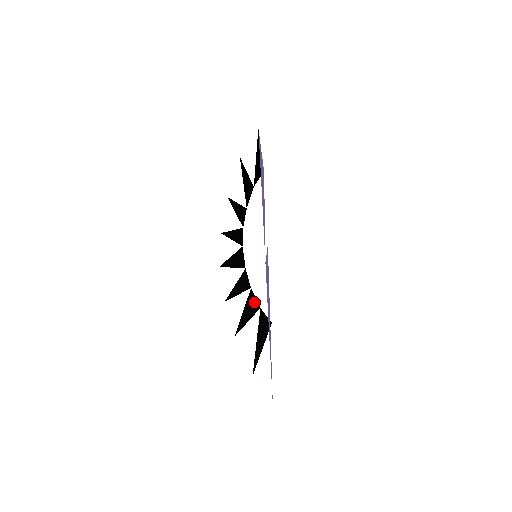
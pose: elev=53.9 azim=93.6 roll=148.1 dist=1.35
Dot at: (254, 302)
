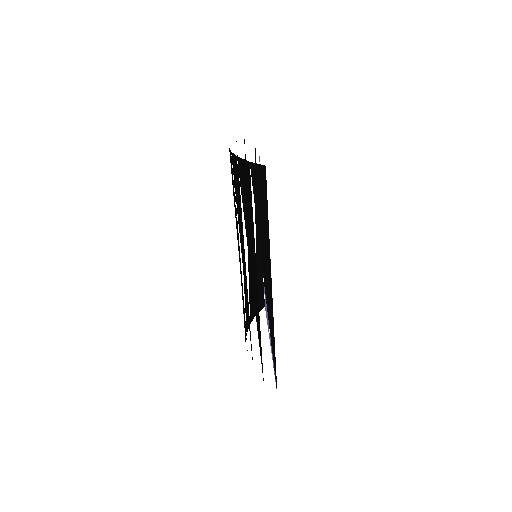
Dot at: occluded
